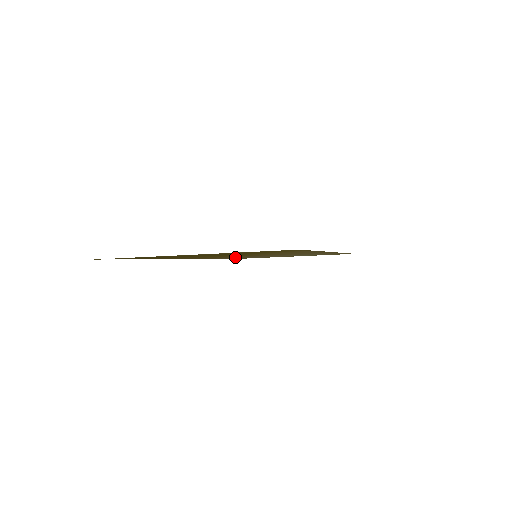
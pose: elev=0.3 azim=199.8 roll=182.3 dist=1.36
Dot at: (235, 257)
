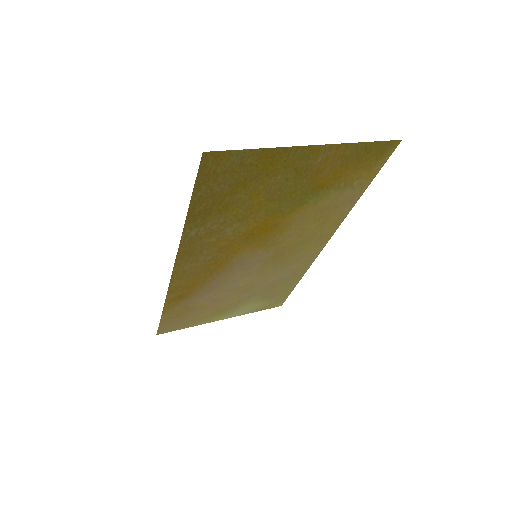
Dot at: (213, 279)
